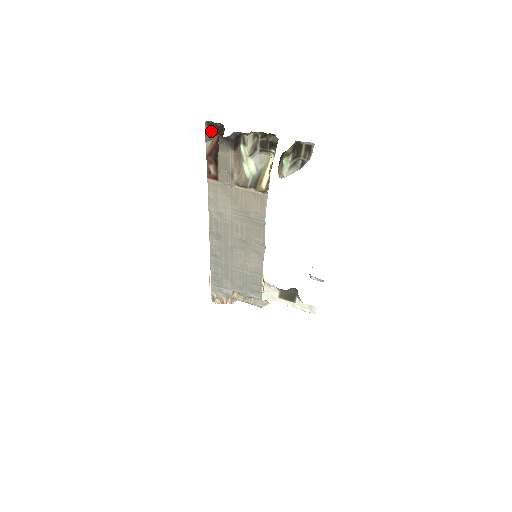
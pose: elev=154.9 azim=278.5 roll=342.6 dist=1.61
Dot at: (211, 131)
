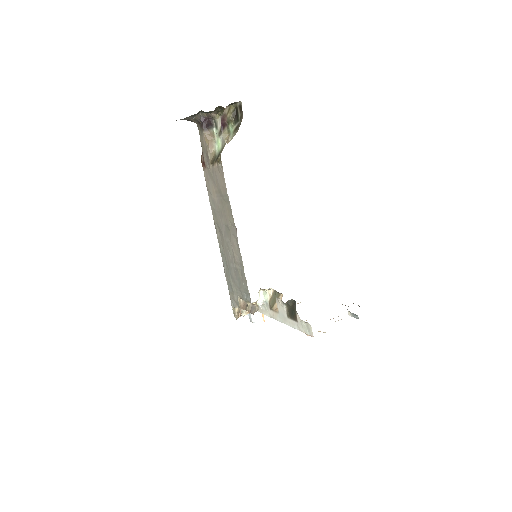
Dot at: occluded
